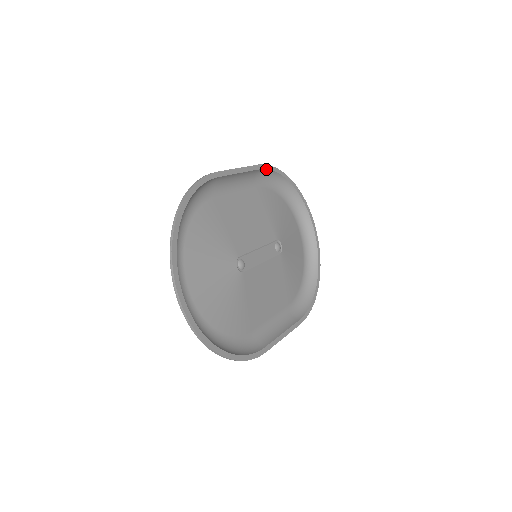
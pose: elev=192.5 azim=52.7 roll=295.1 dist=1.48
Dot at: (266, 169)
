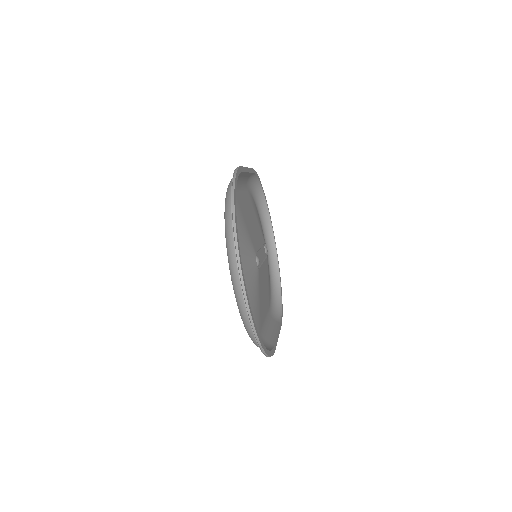
Dot at: (255, 174)
